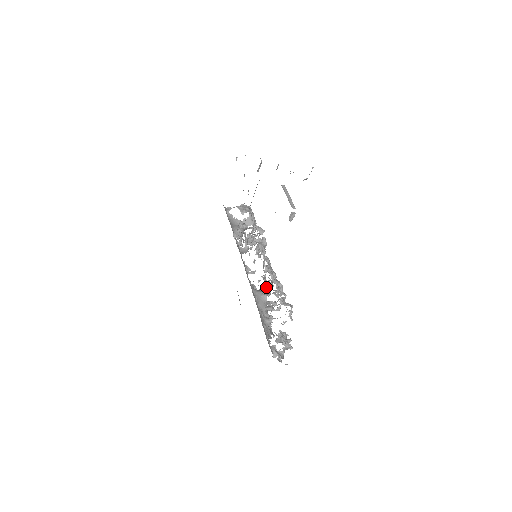
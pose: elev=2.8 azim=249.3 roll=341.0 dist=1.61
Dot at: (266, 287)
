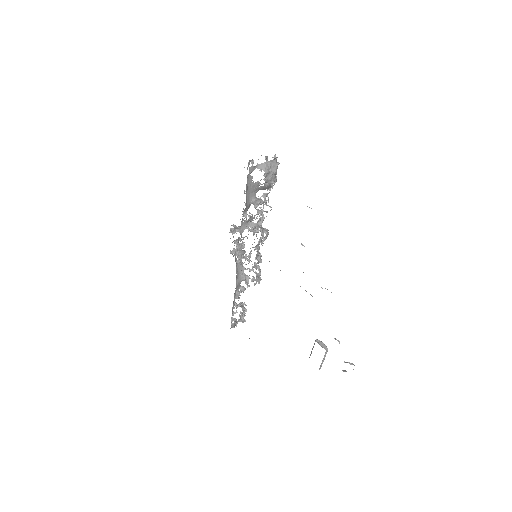
Dot at: occluded
